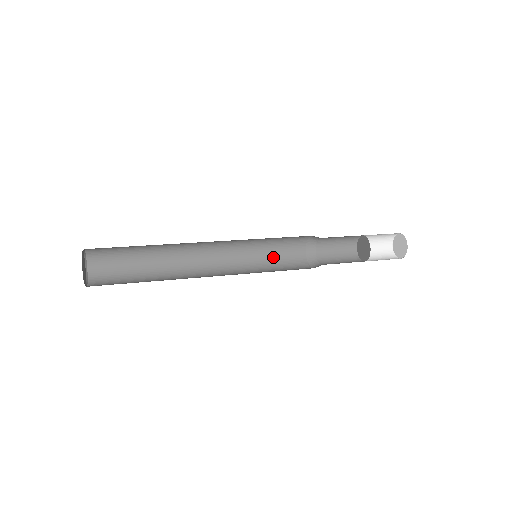
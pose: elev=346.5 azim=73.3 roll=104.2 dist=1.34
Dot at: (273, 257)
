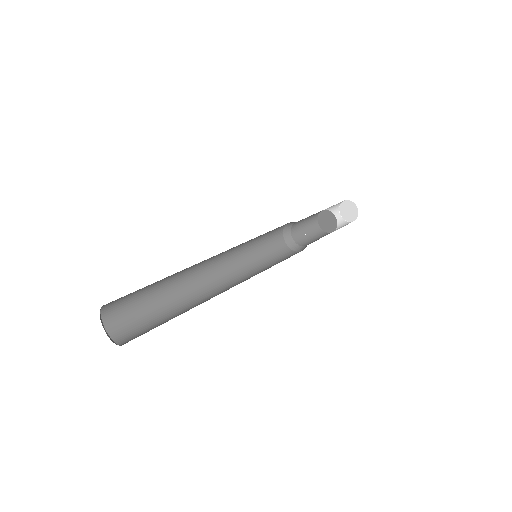
Dot at: (265, 257)
